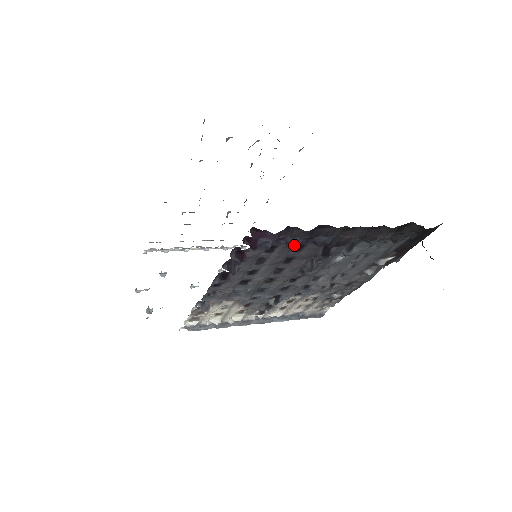
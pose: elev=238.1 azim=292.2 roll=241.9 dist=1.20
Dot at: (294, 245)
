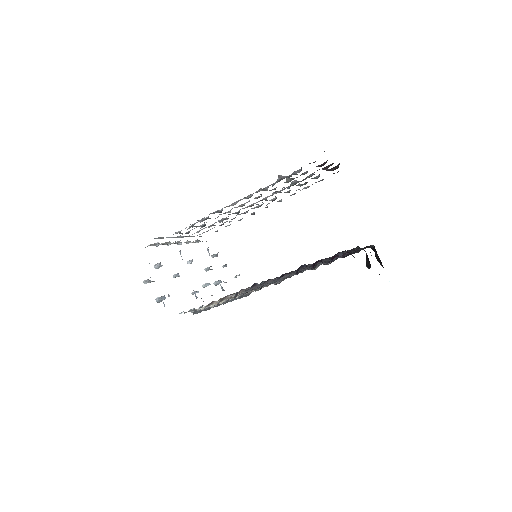
Dot at: occluded
